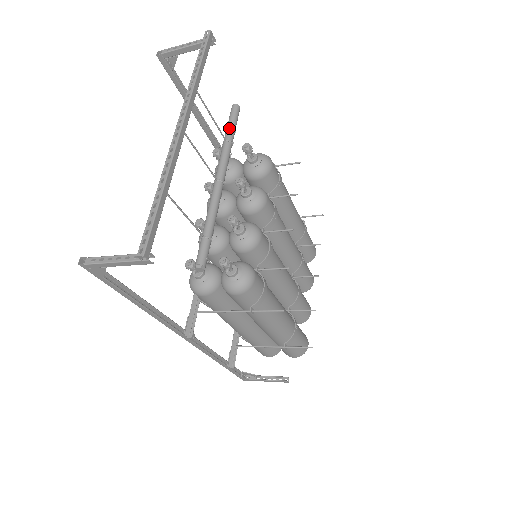
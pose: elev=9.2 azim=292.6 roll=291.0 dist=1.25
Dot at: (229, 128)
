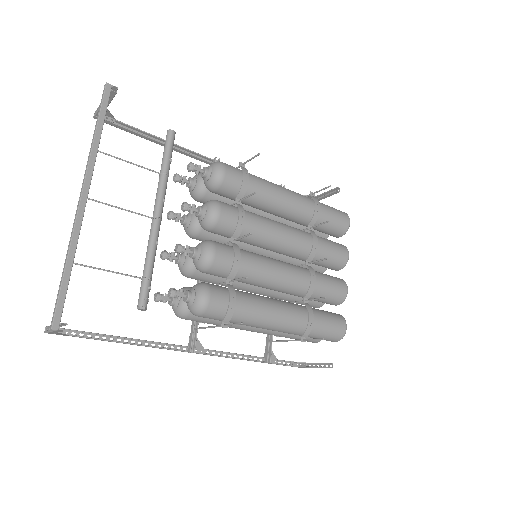
Dot at: (162, 159)
